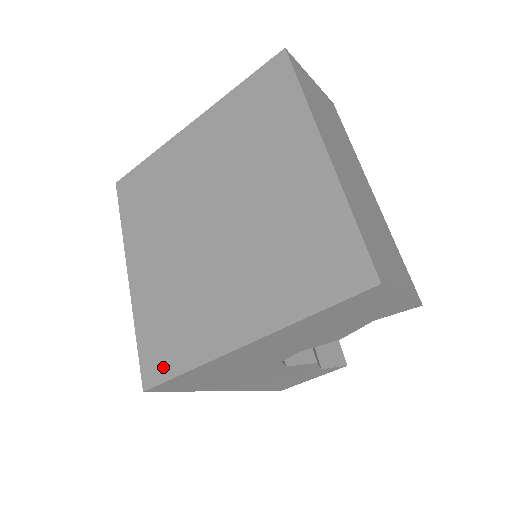
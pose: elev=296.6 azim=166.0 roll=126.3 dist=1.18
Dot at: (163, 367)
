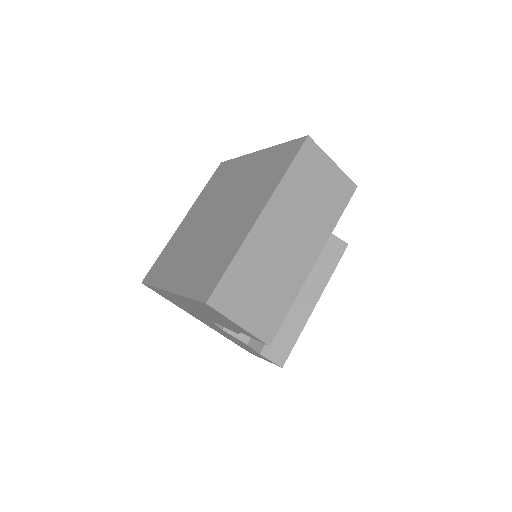
Dot at: (152, 277)
